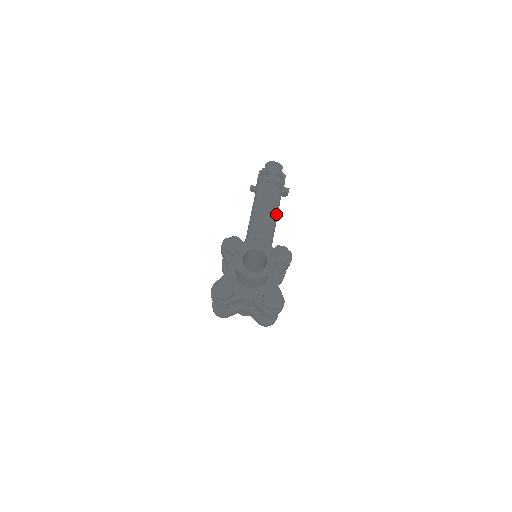
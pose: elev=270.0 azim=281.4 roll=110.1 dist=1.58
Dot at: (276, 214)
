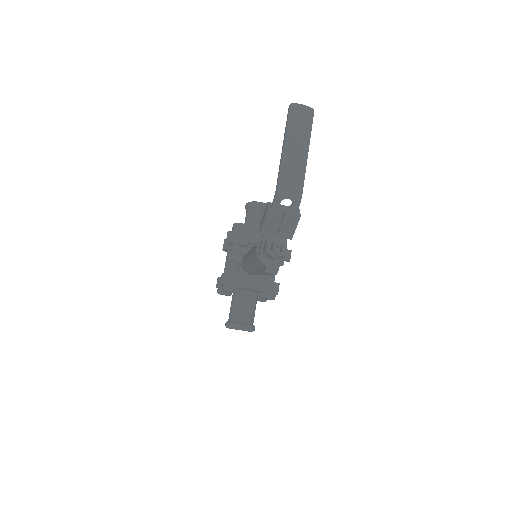
Dot at: occluded
